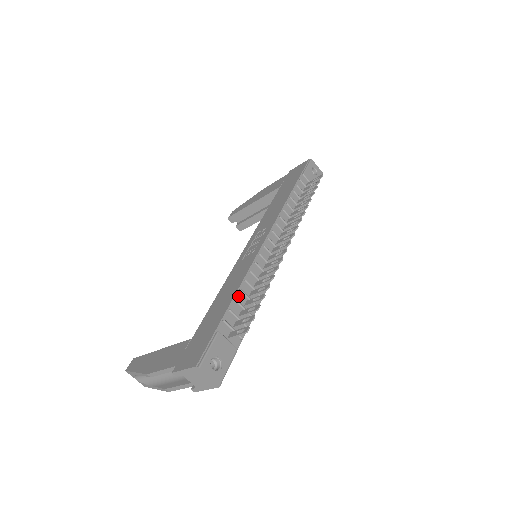
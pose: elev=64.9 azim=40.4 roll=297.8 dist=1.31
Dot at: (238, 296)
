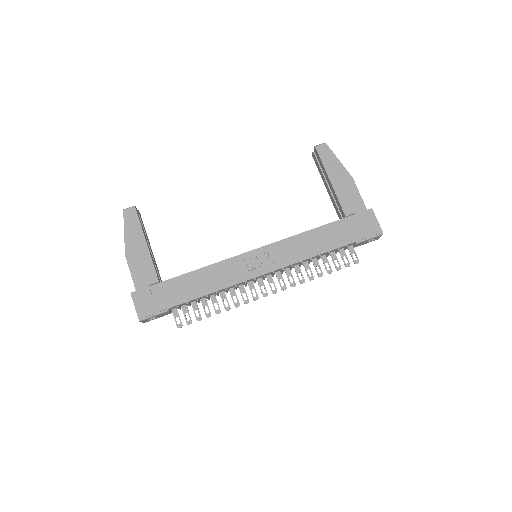
Dot at: (202, 297)
